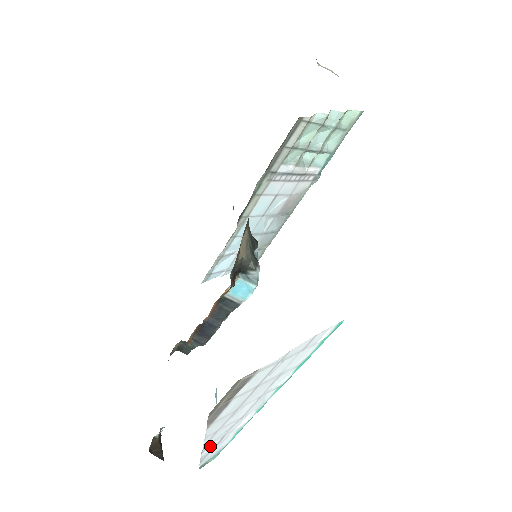
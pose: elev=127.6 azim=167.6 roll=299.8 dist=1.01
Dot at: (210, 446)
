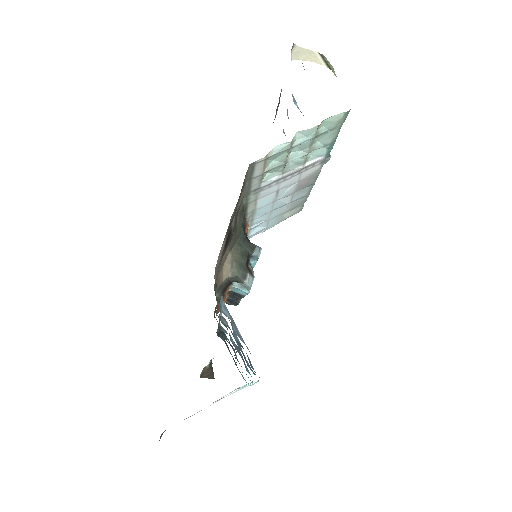
Dot at: occluded
